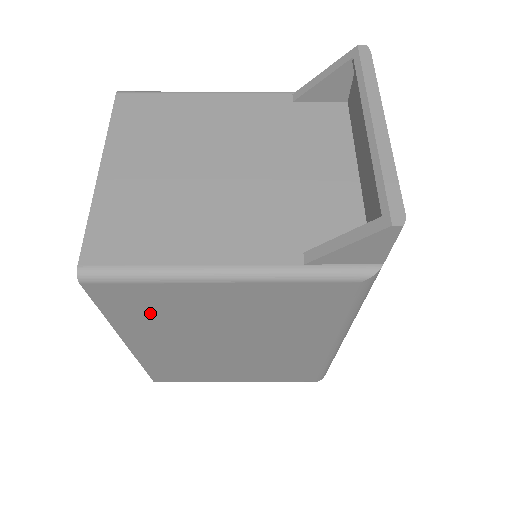
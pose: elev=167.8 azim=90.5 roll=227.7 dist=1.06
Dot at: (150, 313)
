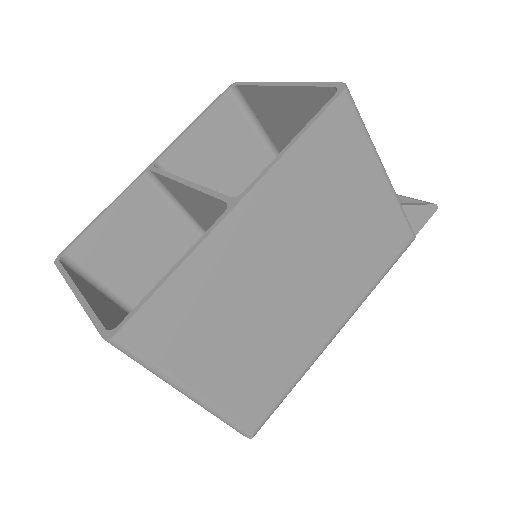
Dot at: (322, 167)
